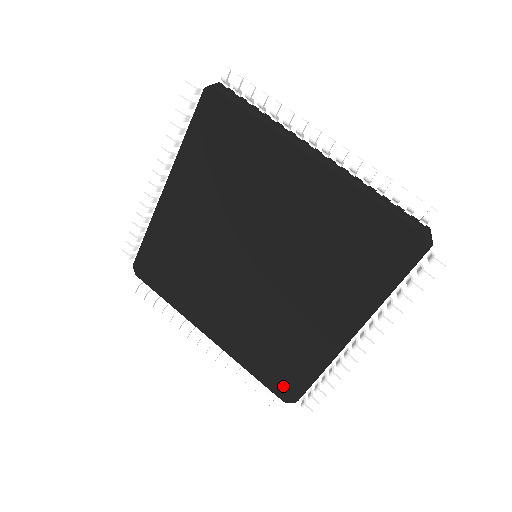
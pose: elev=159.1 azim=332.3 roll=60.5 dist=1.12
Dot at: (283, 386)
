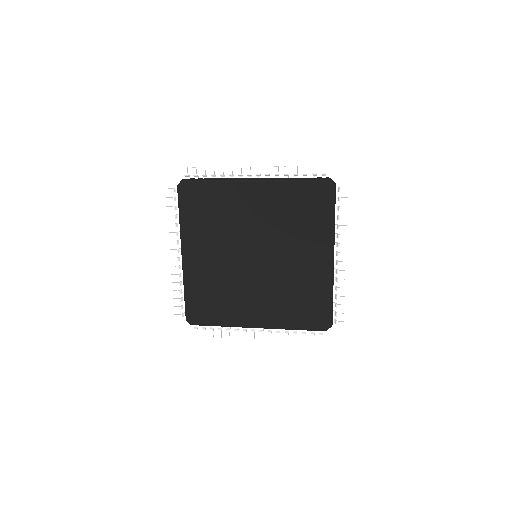
Dot at: (196, 314)
